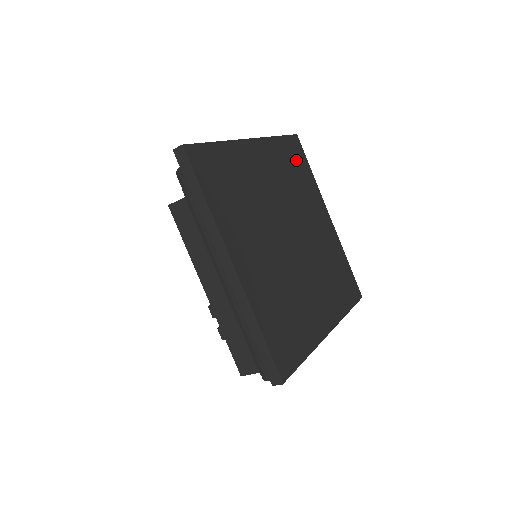
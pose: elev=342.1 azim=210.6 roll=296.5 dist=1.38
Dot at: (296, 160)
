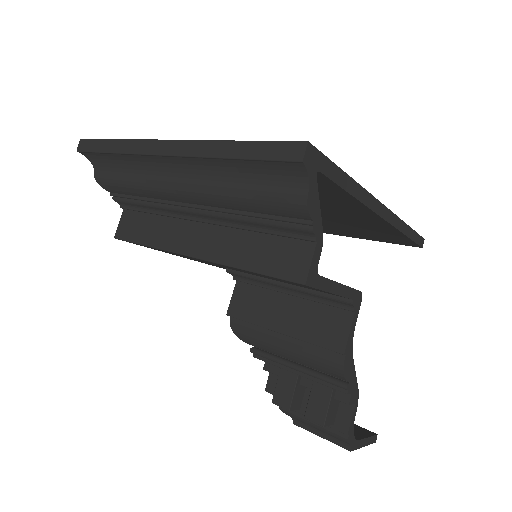
Dot at: occluded
